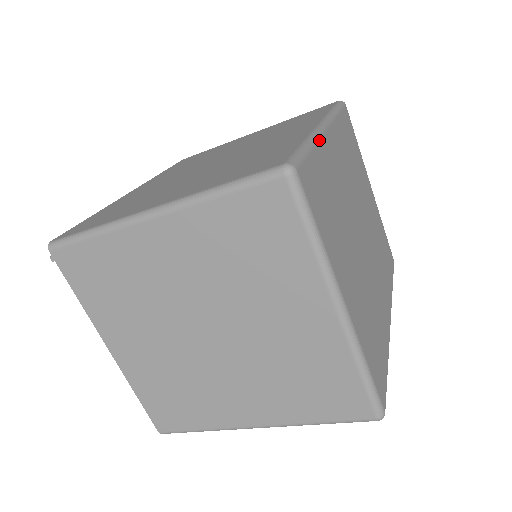
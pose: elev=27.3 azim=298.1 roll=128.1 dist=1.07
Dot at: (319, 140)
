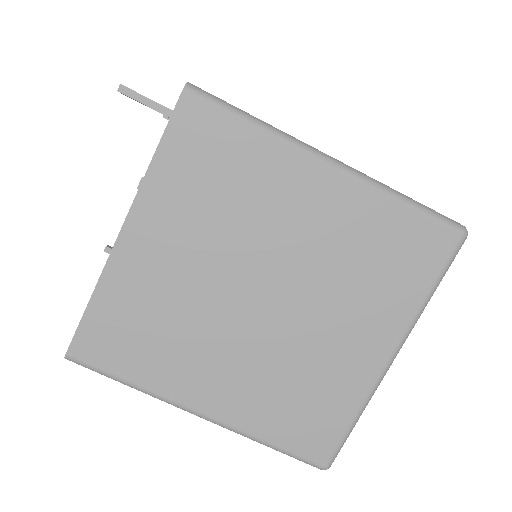
Dot at: occluded
